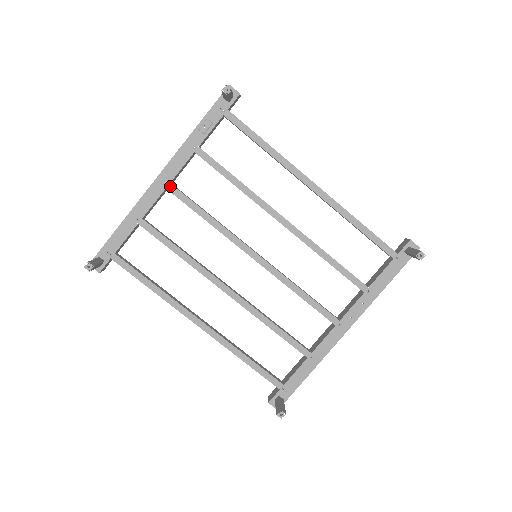
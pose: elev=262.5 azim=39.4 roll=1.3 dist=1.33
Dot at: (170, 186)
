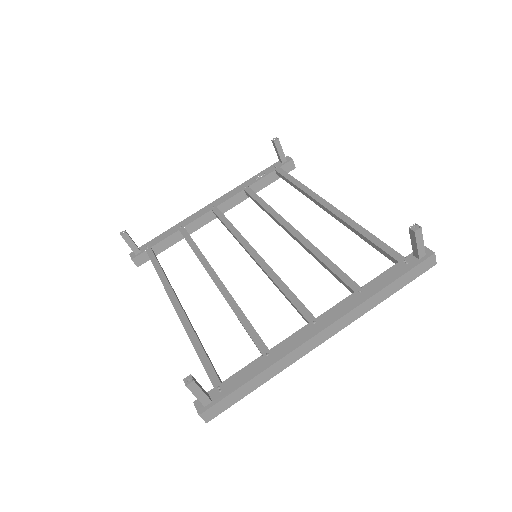
Dot at: (216, 208)
